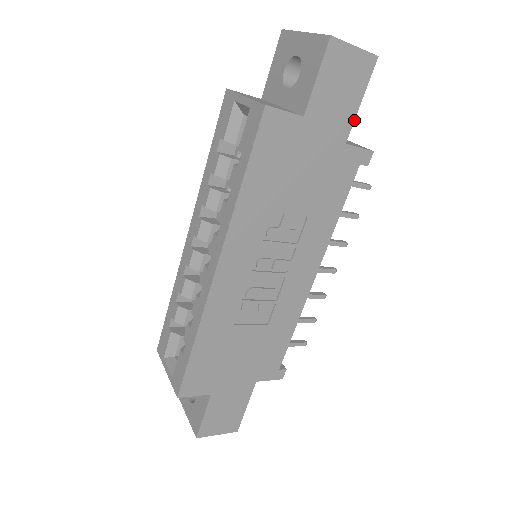
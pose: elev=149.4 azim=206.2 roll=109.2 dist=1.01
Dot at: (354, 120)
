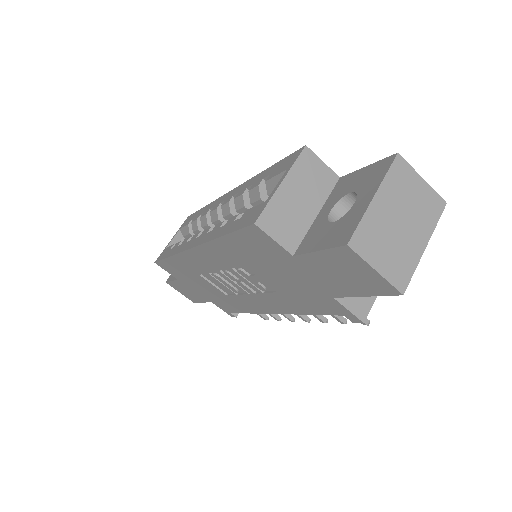
Dot at: (350, 296)
